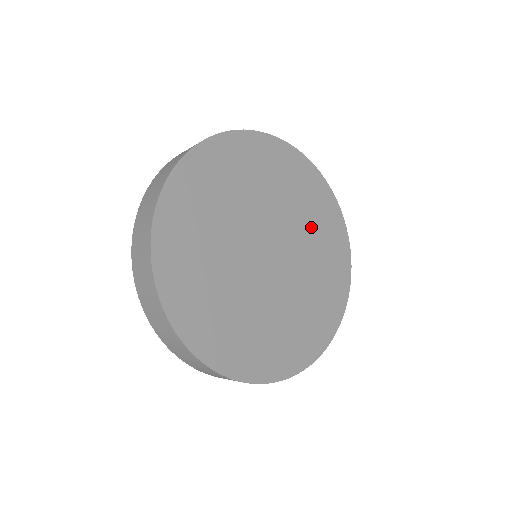
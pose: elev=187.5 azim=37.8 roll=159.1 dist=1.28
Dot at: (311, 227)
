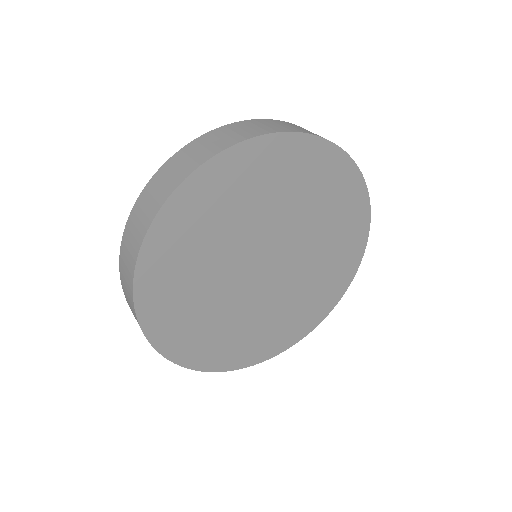
Dot at: (320, 215)
